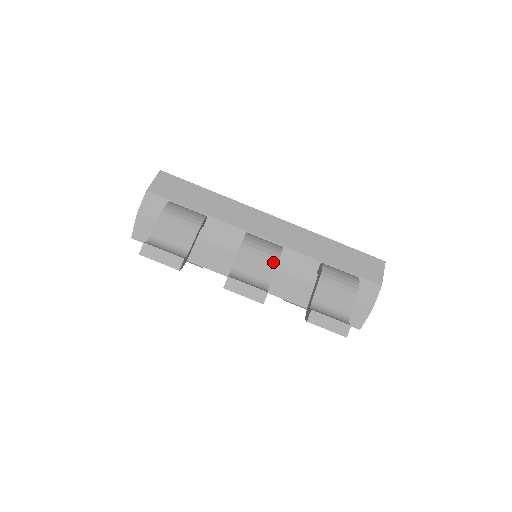
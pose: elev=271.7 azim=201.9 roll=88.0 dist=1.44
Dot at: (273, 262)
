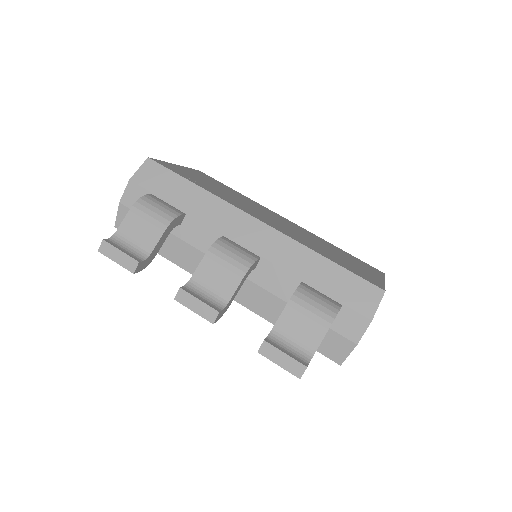
Dot at: (237, 277)
